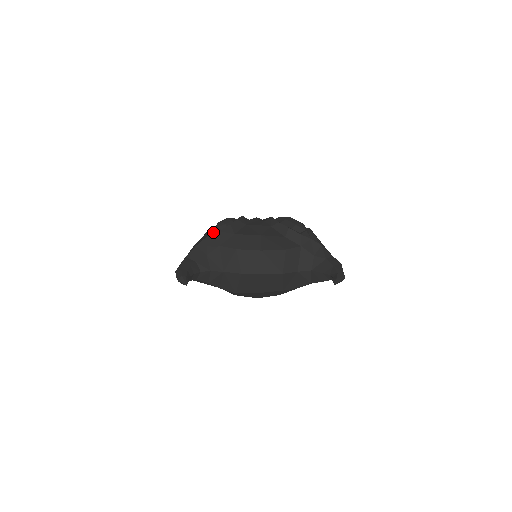
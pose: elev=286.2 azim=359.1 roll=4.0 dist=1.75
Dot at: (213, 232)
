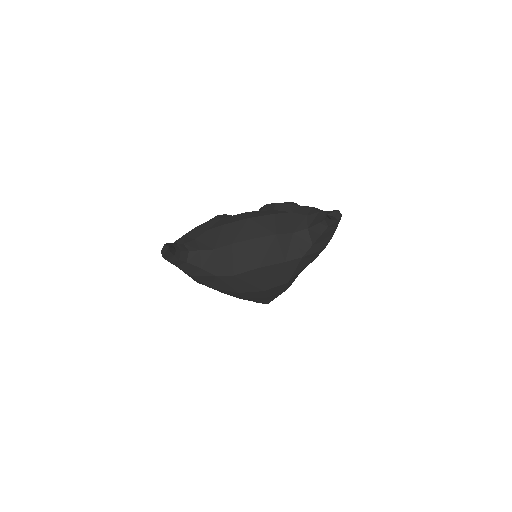
Dot at: occluded
